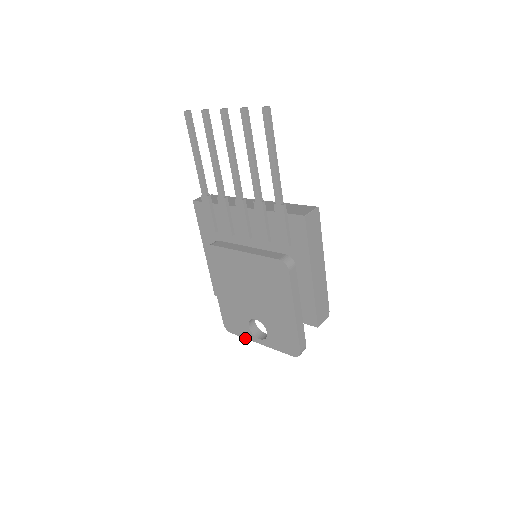
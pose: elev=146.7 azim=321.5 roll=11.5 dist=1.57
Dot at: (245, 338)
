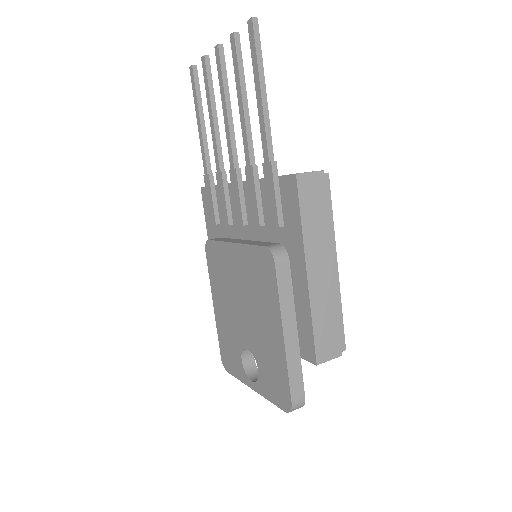
Dot at: occluded
